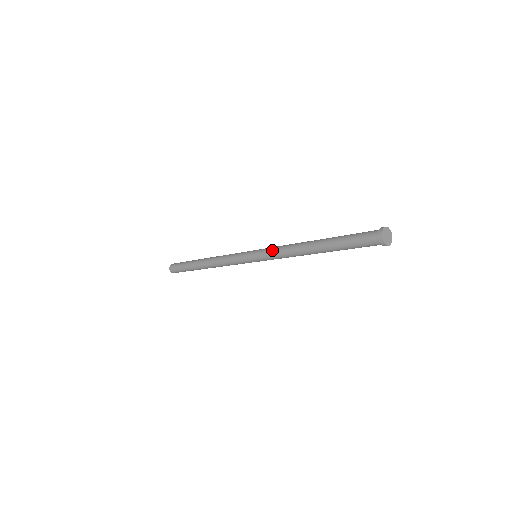
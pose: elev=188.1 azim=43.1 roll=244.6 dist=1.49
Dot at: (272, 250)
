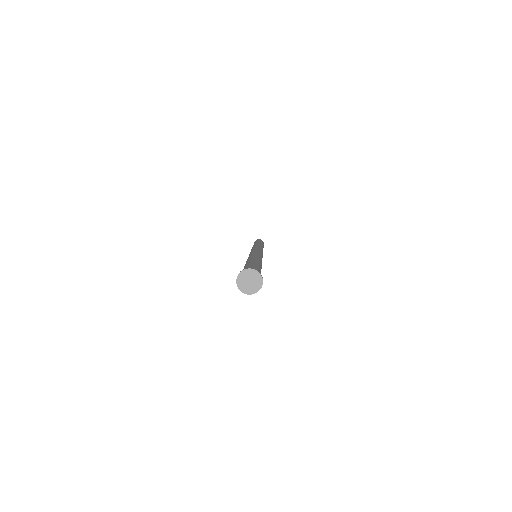
Dot at: occluded
